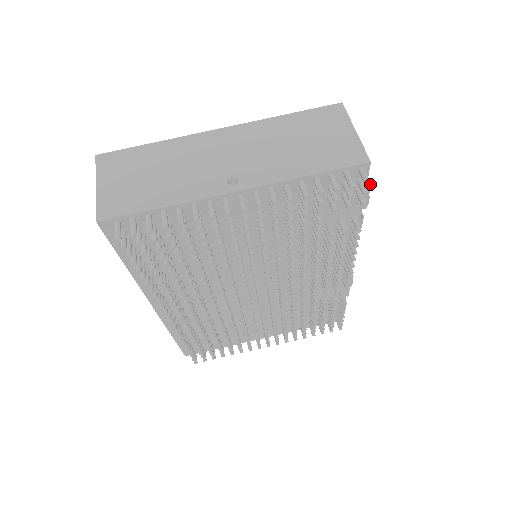
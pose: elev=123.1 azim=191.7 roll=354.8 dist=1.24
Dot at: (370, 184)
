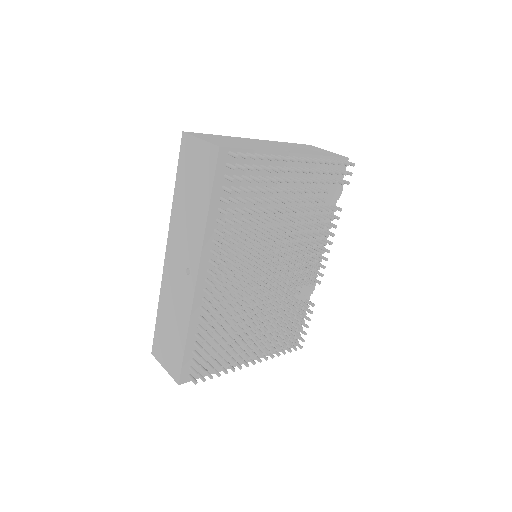
Dot at: occluded
